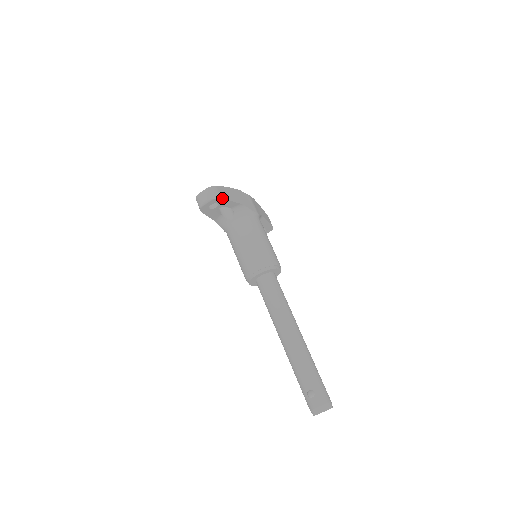
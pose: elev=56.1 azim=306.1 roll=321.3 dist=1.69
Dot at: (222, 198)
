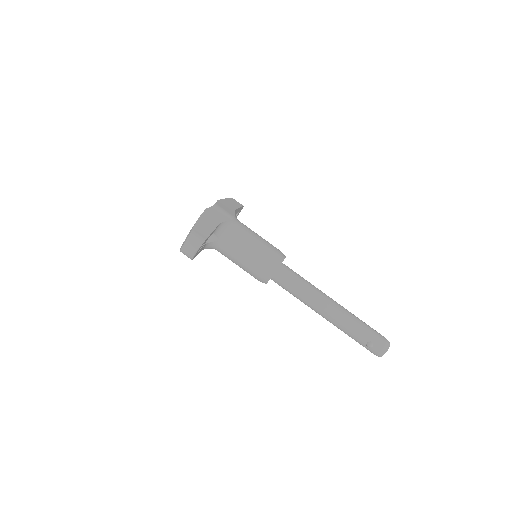
Dot at: (206, 239)
